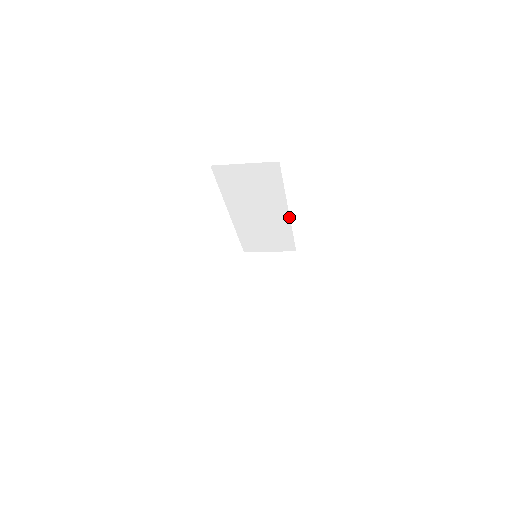
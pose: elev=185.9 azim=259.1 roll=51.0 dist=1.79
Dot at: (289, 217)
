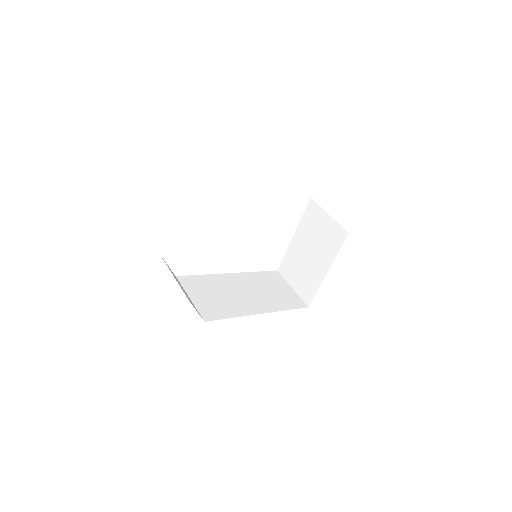
Dot at: occluded
